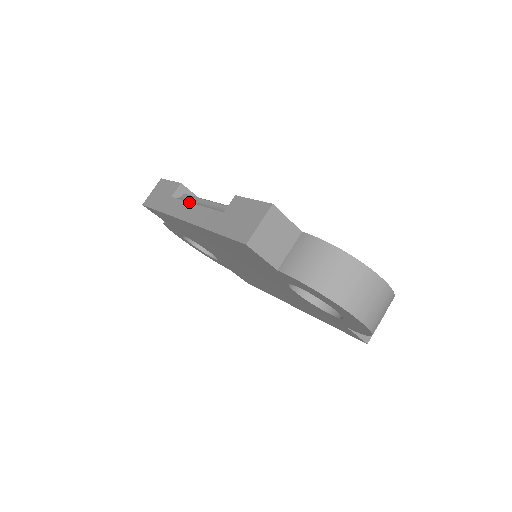
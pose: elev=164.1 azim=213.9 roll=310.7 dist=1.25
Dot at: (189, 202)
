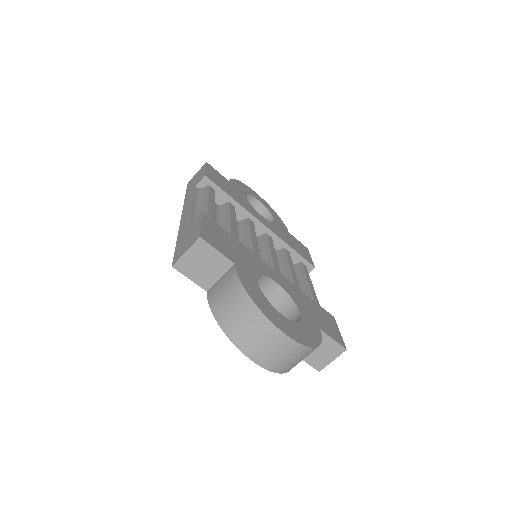
Dot at: (193, 200)
